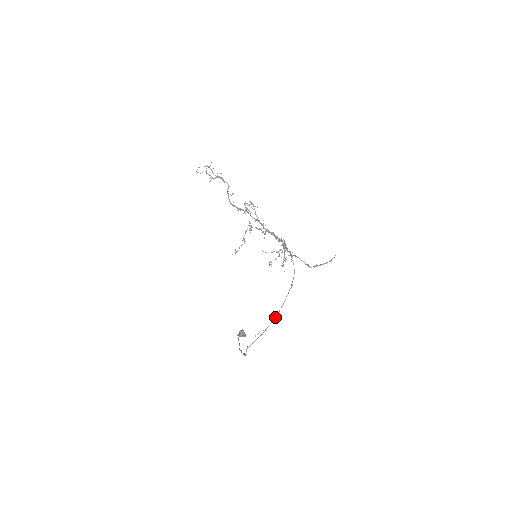
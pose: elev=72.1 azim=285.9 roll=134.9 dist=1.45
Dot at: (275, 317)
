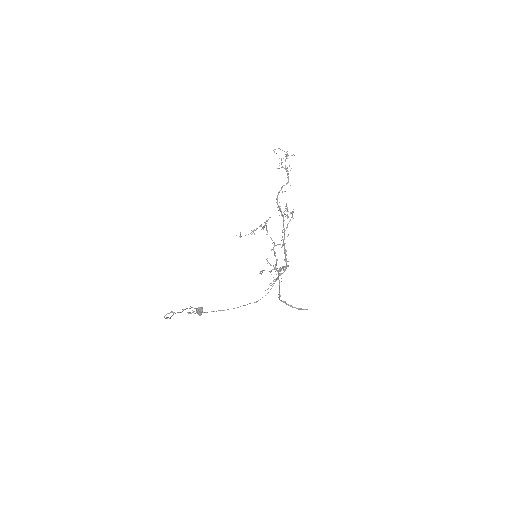
Dot at: occluded
